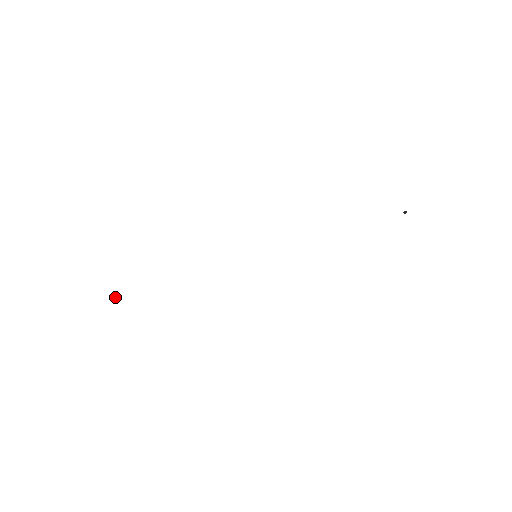
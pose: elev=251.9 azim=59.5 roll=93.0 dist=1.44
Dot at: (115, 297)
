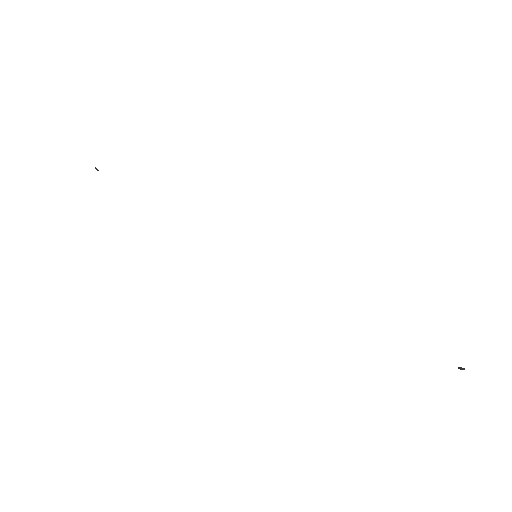
Dot at: occluded
